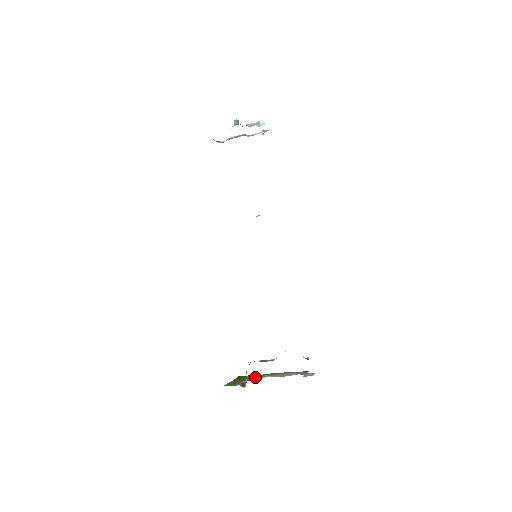
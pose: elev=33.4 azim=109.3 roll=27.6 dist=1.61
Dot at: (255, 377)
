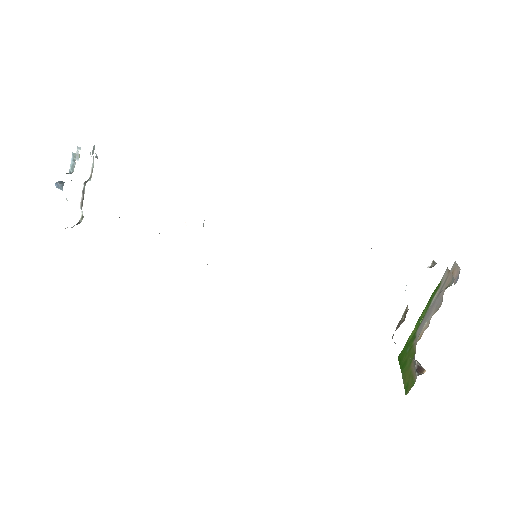
Dot at: (413, 341)
